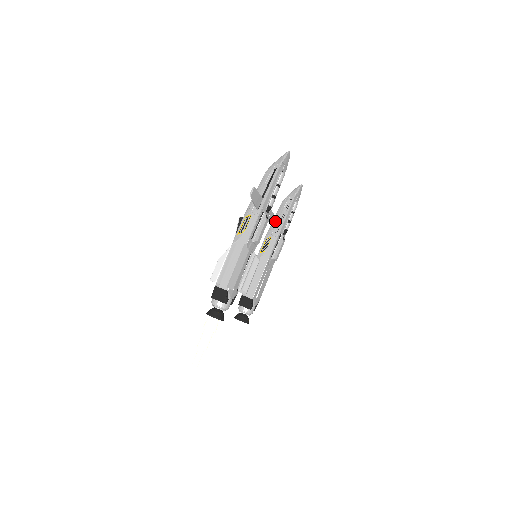
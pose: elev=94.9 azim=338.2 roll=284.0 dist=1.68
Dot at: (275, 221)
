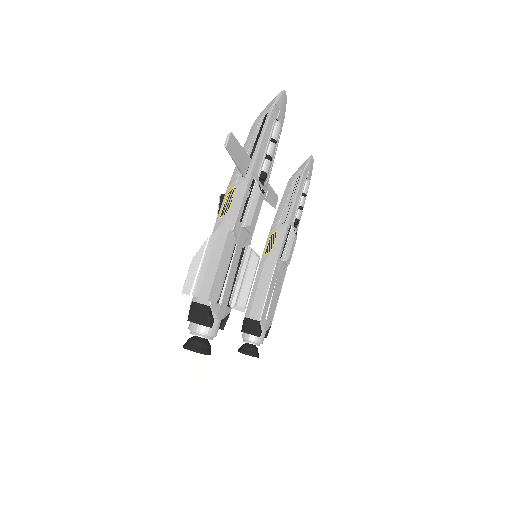
Dot at: (280, 209)
